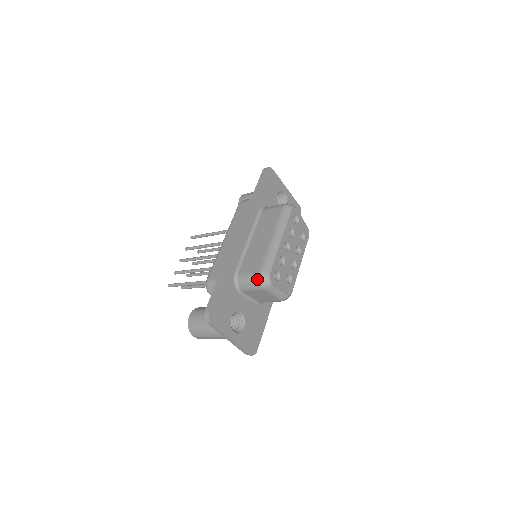
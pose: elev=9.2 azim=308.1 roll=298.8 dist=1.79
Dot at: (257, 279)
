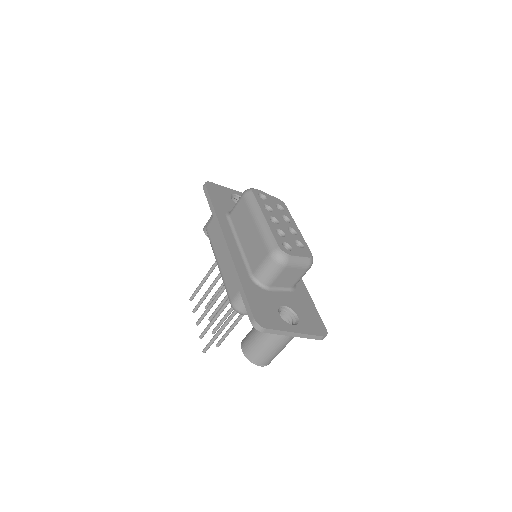
Dot at: (272, 261)
